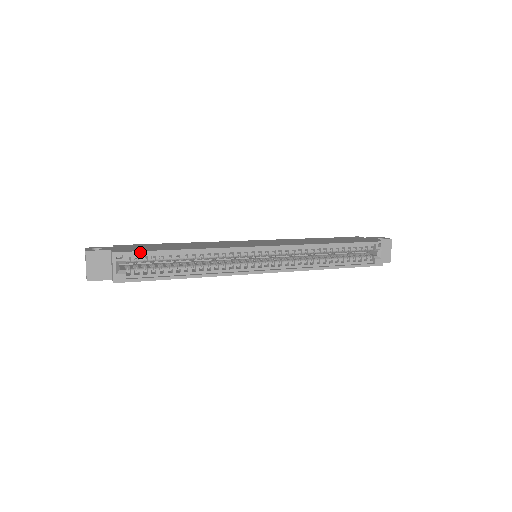
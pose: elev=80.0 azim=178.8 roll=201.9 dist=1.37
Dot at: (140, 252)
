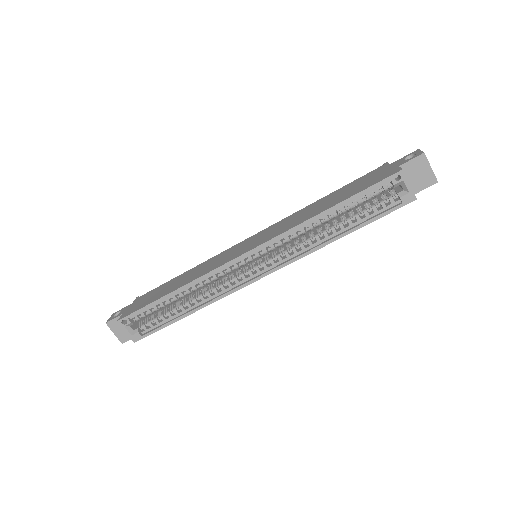
Dot at: (137, 311)
